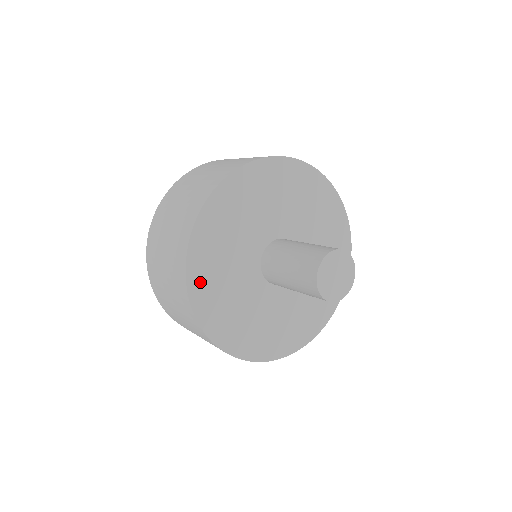
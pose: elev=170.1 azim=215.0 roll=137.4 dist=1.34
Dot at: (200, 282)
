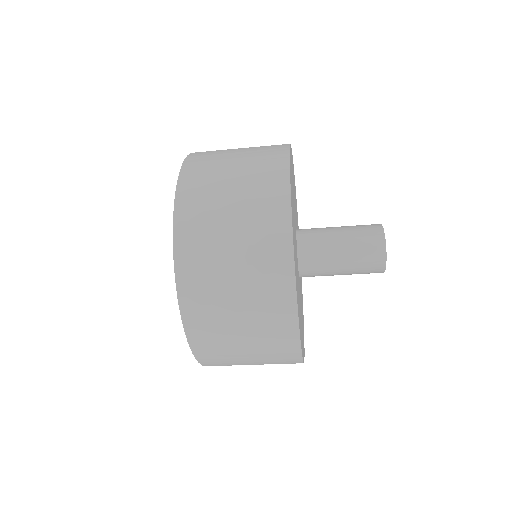
Dot at: (291, 186)
